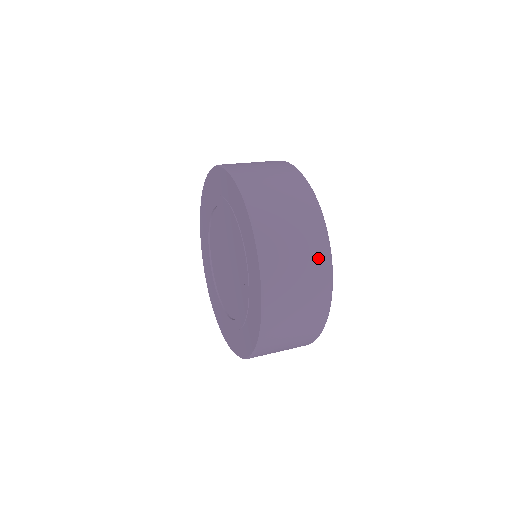
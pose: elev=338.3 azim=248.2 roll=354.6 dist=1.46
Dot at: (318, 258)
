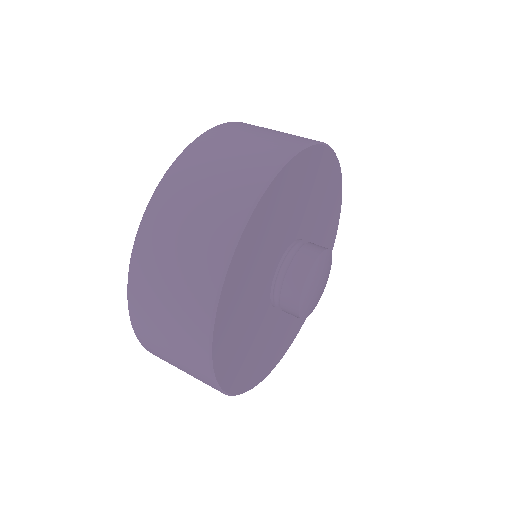
Dot at: (196, 298)
